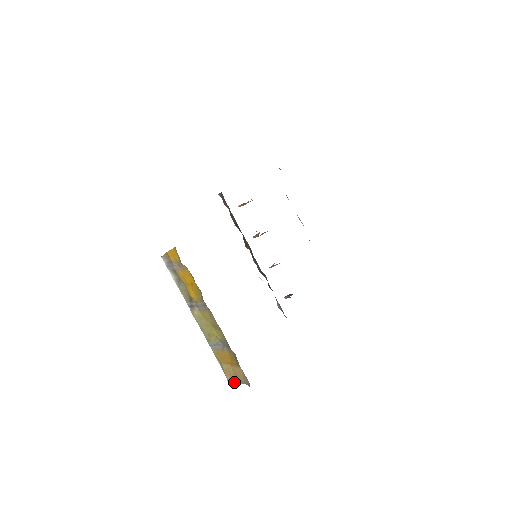
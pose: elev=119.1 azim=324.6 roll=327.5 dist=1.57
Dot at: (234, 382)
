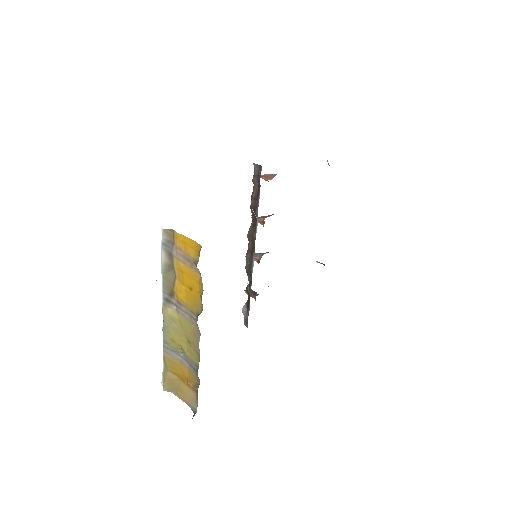
Dot at: (171, 391)
